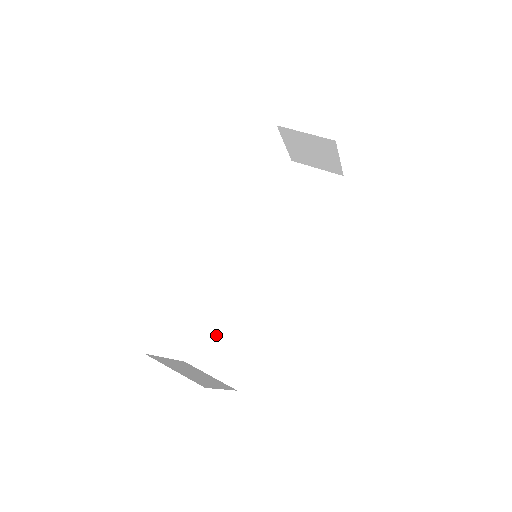
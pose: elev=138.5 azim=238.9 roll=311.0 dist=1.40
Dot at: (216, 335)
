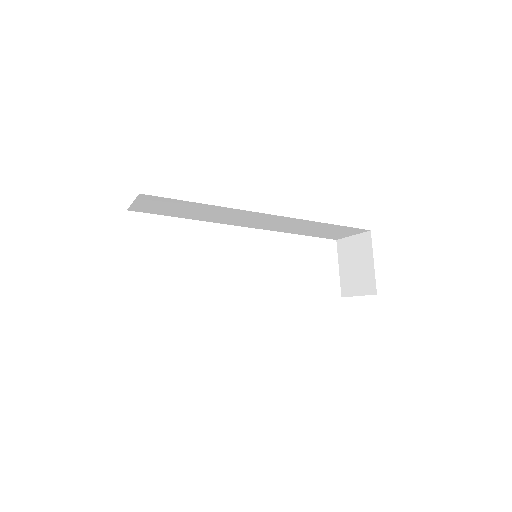
Dot at: occluded
